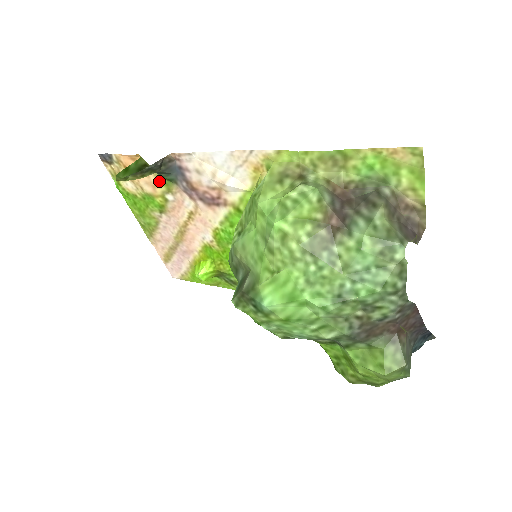
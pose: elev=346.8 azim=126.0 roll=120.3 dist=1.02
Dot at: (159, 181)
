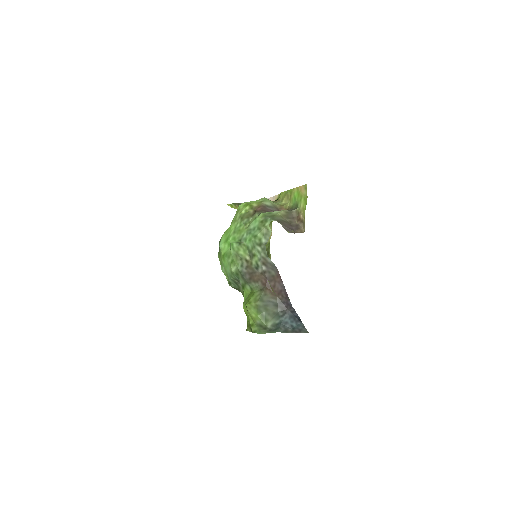
Dot at: occluded
